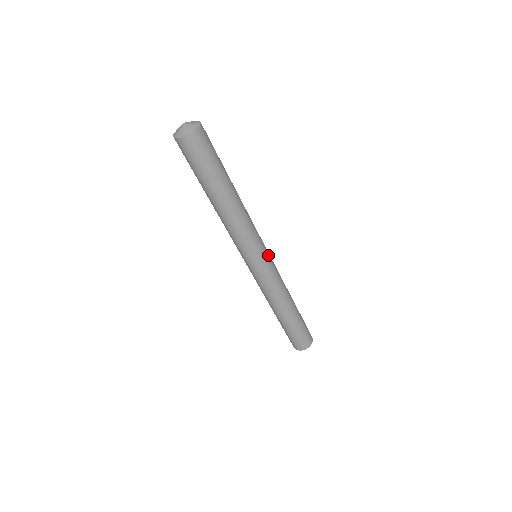
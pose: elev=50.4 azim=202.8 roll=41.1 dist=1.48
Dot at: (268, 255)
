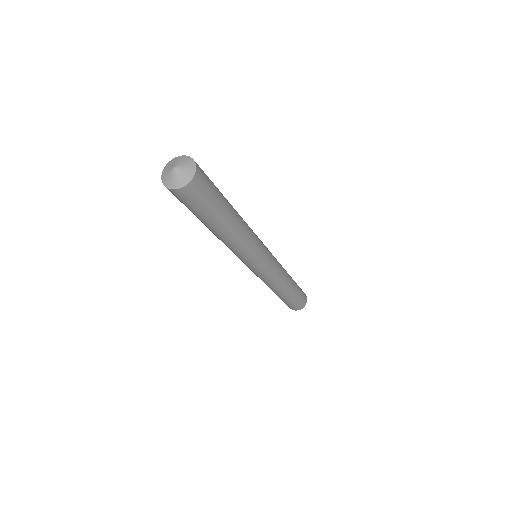
Dot at: (267, 263)
